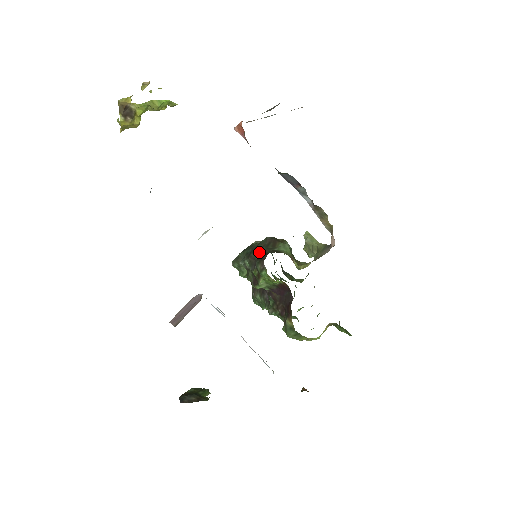
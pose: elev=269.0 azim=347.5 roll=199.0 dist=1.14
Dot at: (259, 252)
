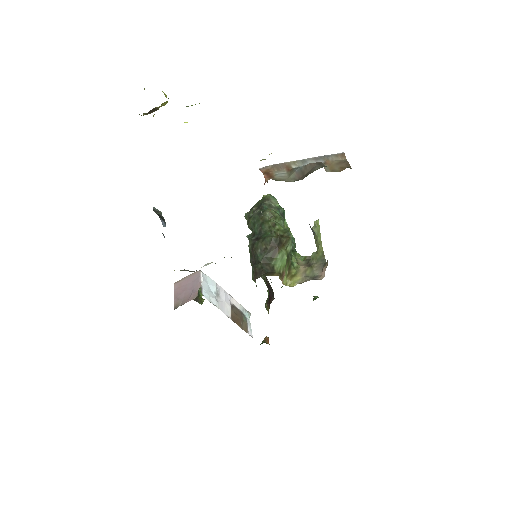
Dot at: (259, 257)
